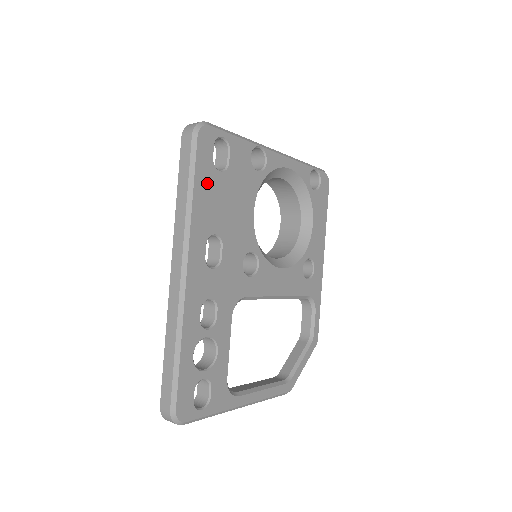
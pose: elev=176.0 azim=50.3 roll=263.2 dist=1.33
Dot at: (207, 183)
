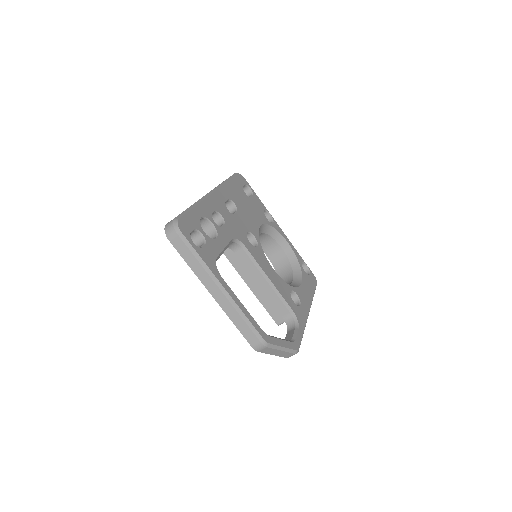
Dot at: (237, 188)
